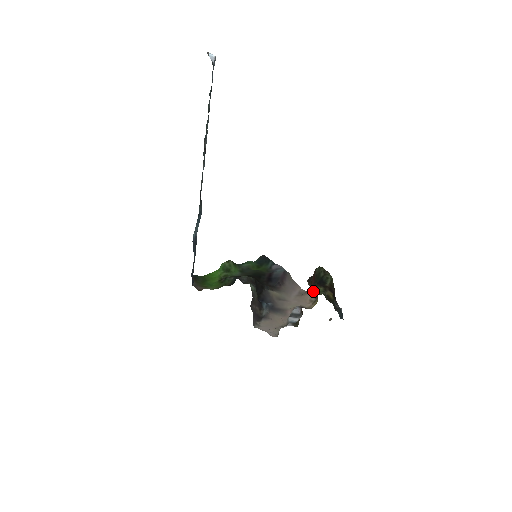
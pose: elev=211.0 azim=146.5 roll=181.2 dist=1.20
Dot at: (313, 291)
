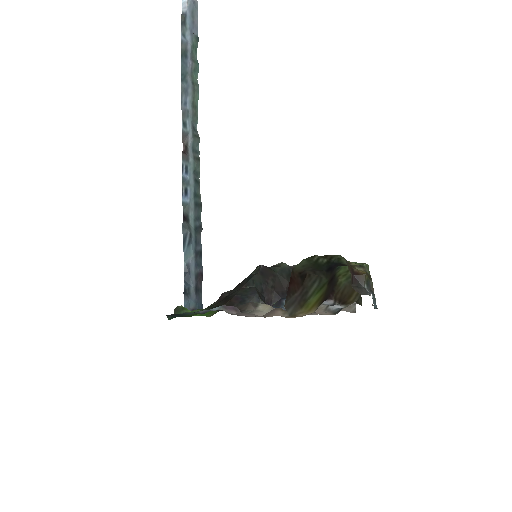
Dot at: (285, 305)
